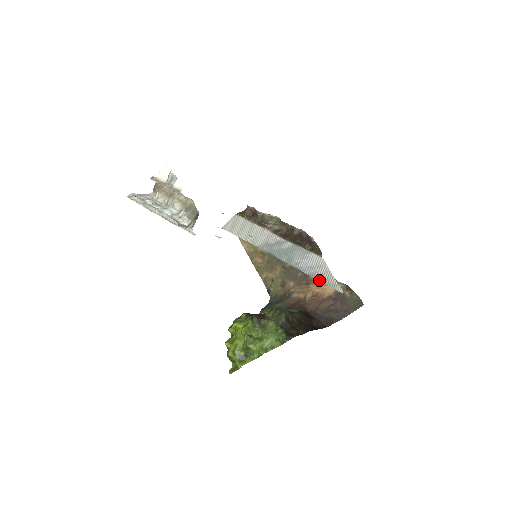
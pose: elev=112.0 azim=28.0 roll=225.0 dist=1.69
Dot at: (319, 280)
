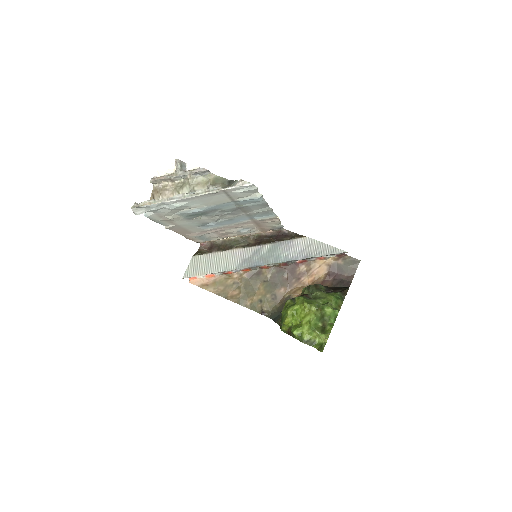
Dot at: (317, 256)
